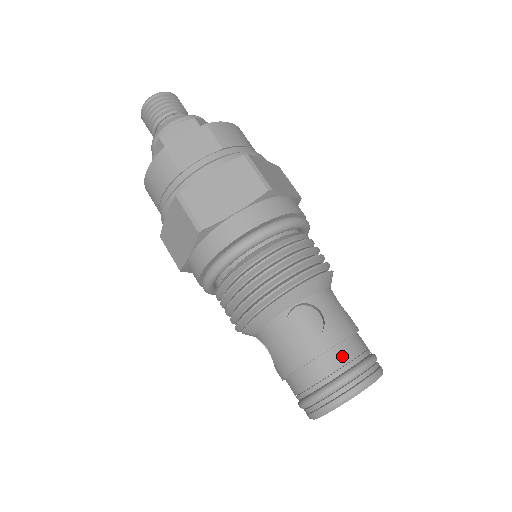
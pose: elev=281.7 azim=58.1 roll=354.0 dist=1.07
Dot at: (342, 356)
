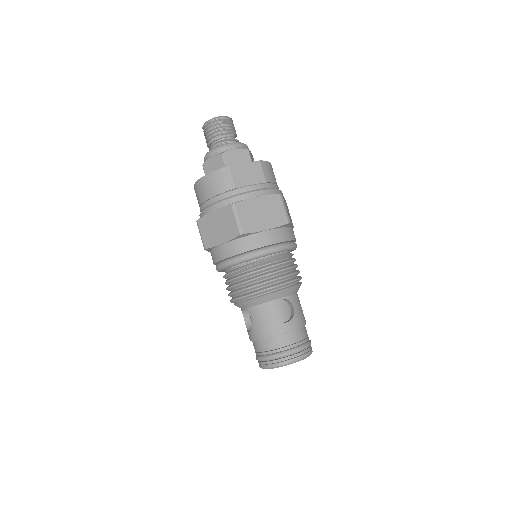
Dot at: (298, 337)
